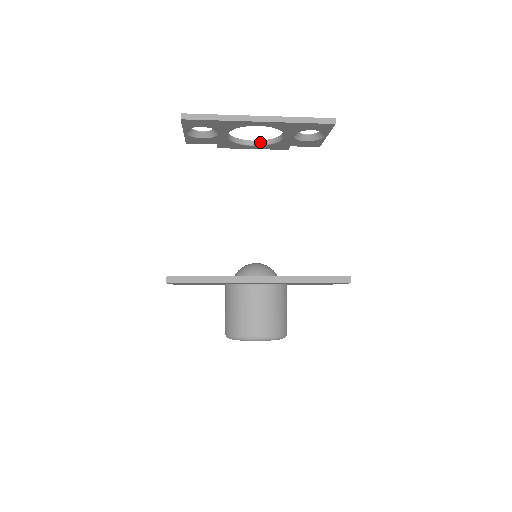
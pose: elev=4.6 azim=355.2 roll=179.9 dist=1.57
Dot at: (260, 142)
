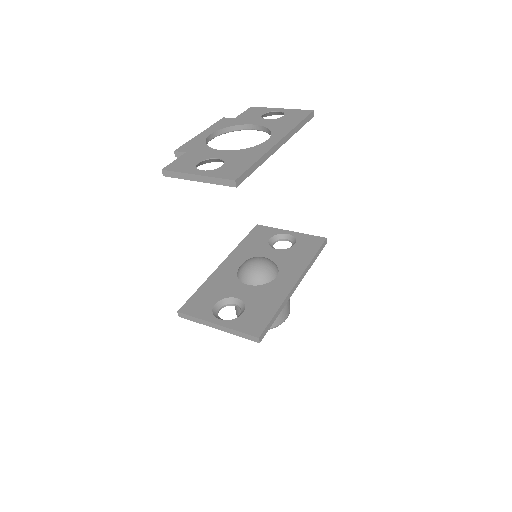
Dot at: (216, 133)
